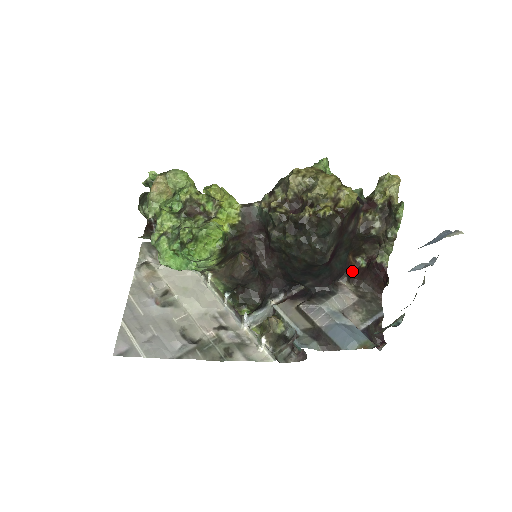
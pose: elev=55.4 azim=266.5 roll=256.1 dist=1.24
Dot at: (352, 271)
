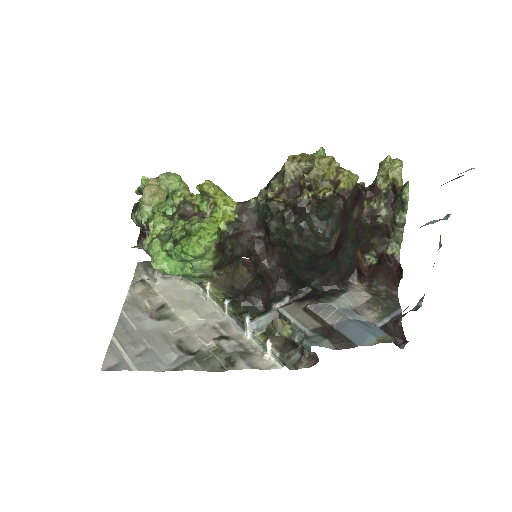
Dot at: (362, 270)
